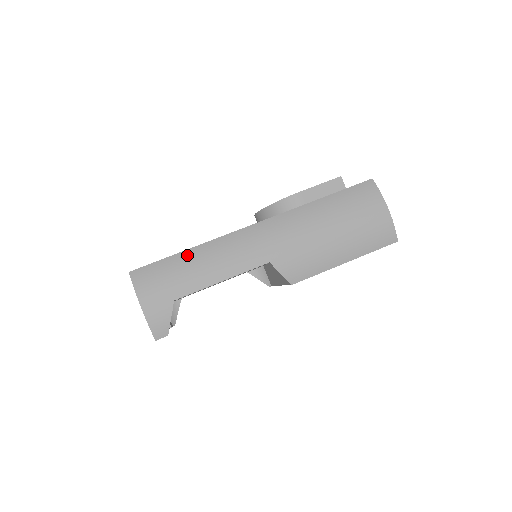
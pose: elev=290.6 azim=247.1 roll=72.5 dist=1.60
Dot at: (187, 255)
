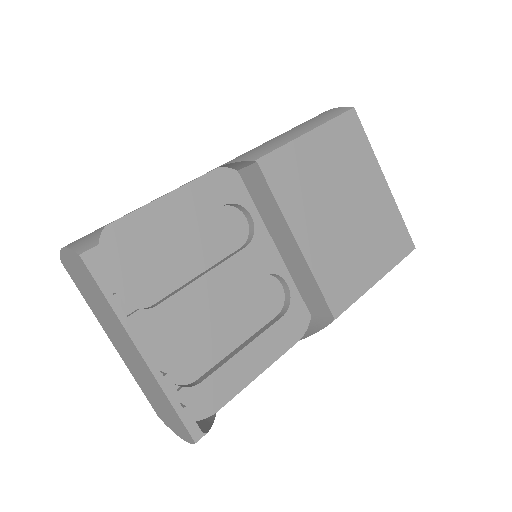
Dot at: occluded
